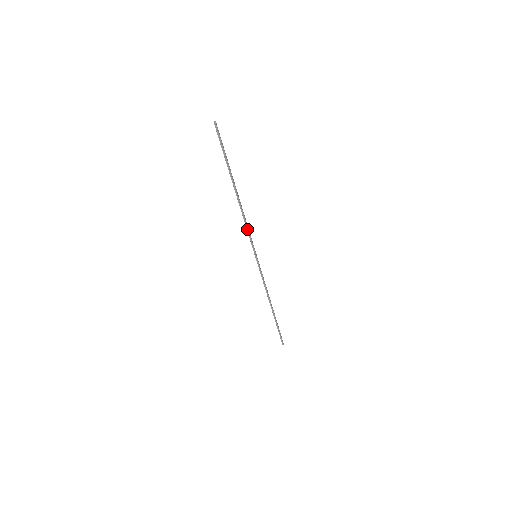
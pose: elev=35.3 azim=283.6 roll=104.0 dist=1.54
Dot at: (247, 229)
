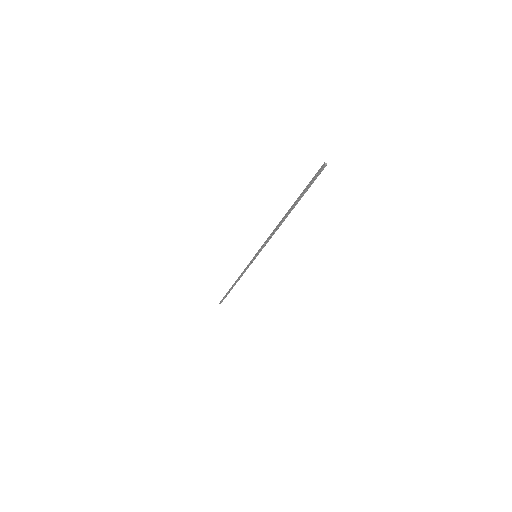
Dot at: (268, 240)
